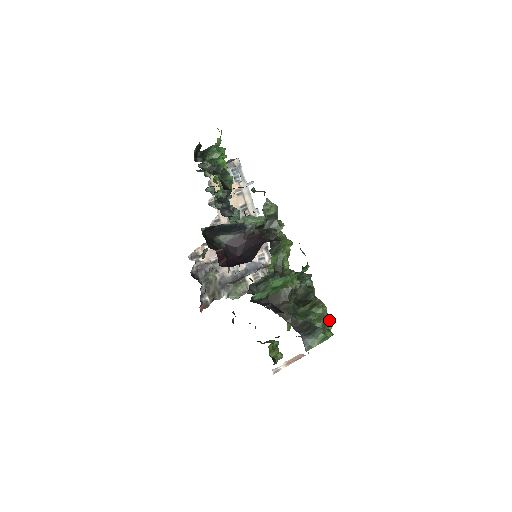
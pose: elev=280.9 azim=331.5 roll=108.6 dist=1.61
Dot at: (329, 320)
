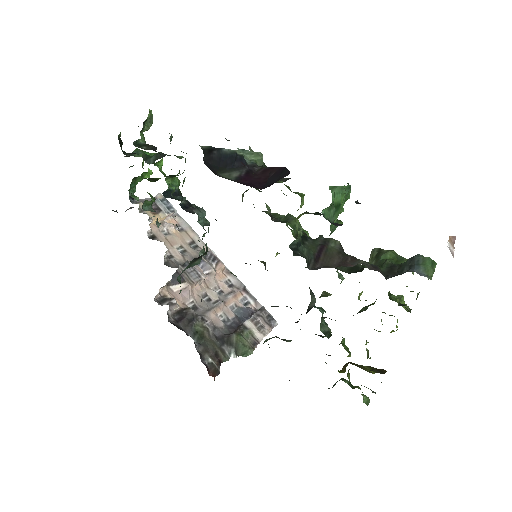
Dot at: occluded
